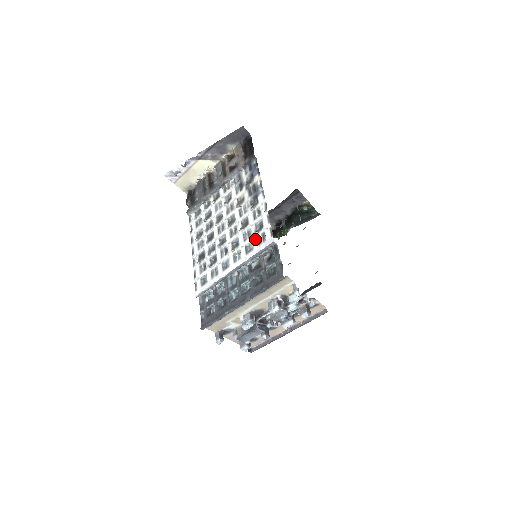
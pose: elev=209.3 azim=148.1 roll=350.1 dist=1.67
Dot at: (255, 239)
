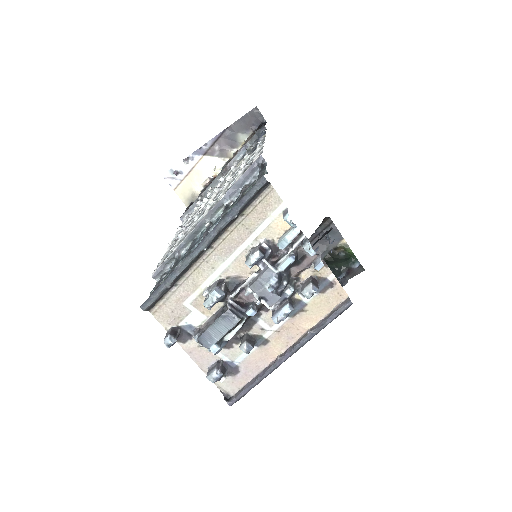
Dot at: (240, 173)
